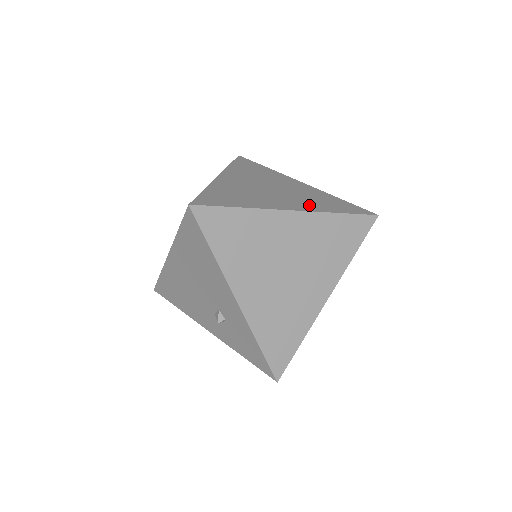
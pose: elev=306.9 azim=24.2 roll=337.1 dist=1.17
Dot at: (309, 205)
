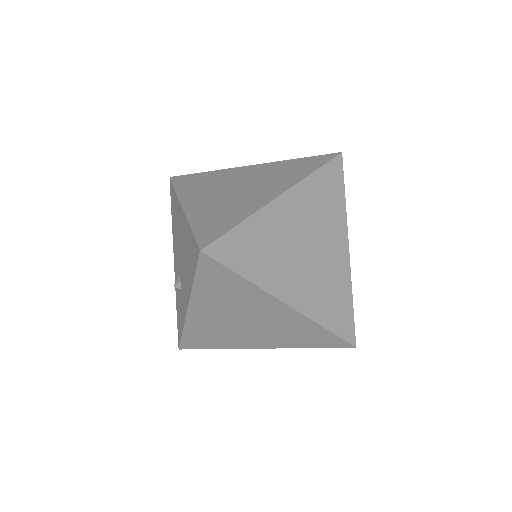
Dot at: (312, 302)
